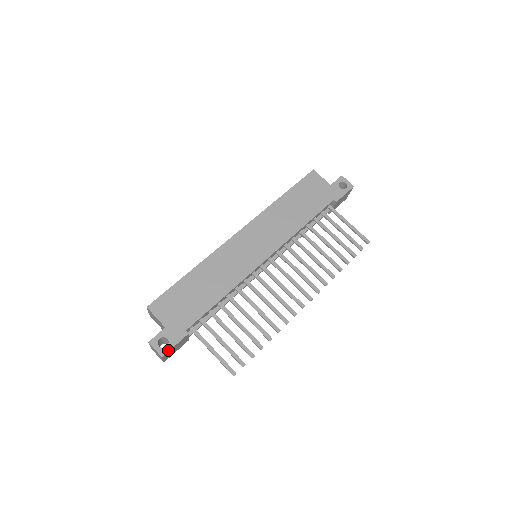
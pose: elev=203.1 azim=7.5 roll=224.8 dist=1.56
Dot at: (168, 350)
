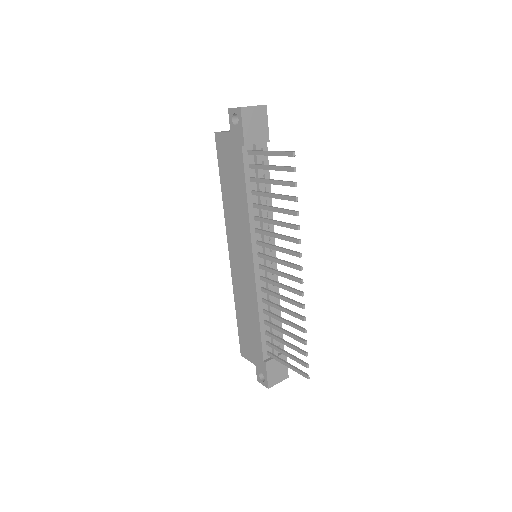
Dot at: (267, 382)
